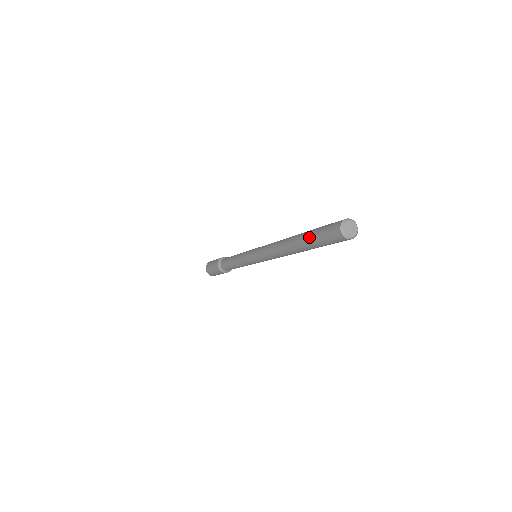
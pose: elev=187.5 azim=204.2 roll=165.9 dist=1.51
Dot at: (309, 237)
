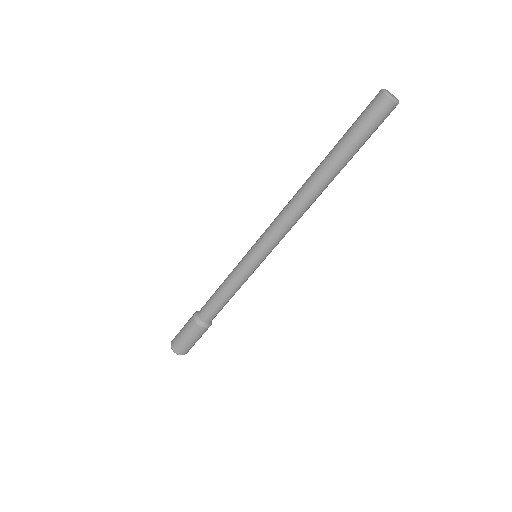
Dot at: (340, 141)
